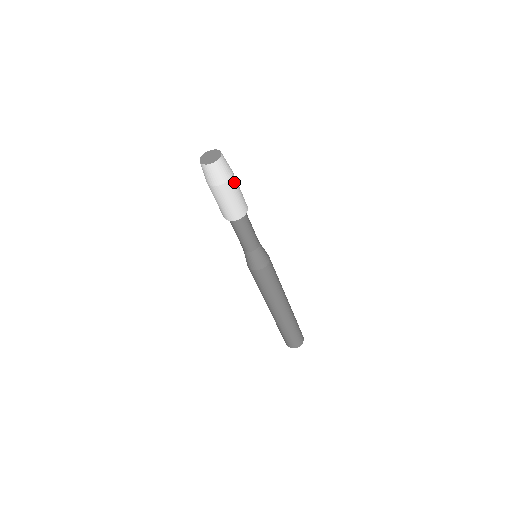
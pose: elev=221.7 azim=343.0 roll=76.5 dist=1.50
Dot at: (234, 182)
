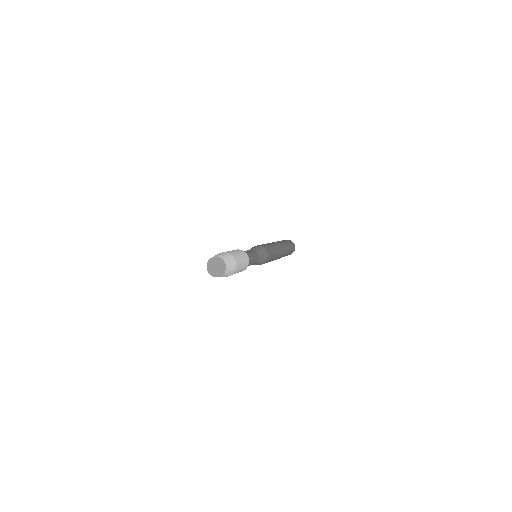
Dot at: occluded
